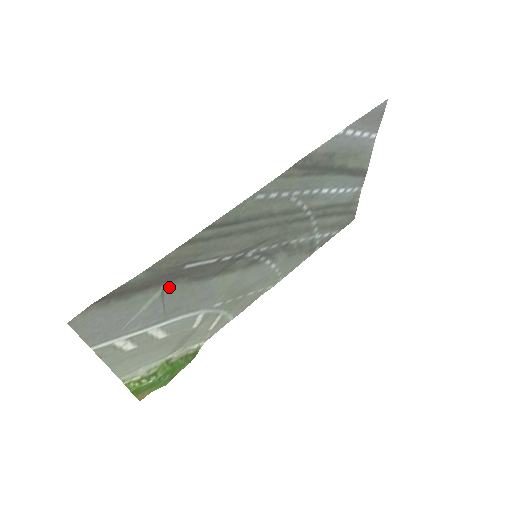
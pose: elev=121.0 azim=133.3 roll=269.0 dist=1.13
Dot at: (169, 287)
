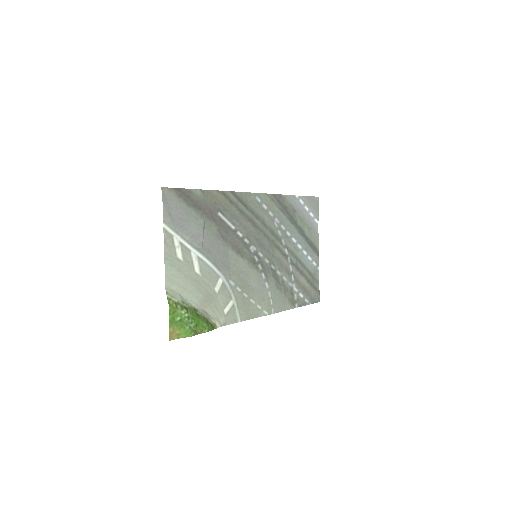
Dot at: (208, 225)
